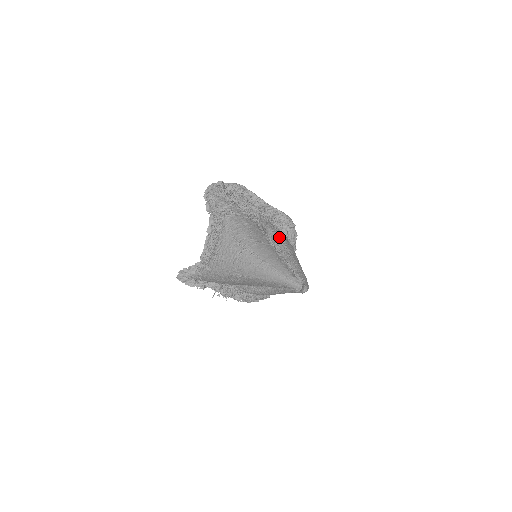
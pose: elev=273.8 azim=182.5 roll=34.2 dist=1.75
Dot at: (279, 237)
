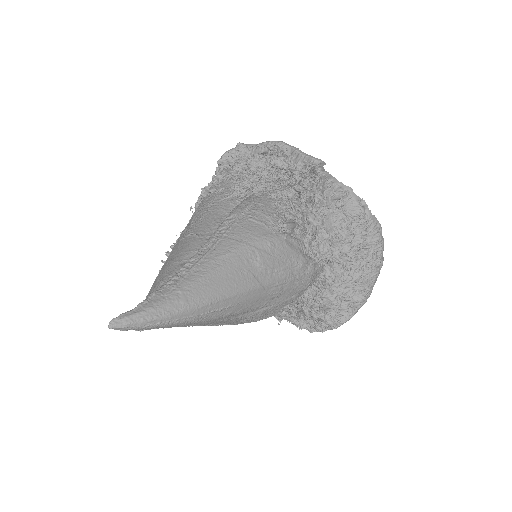
Dot at: (229, 222)
